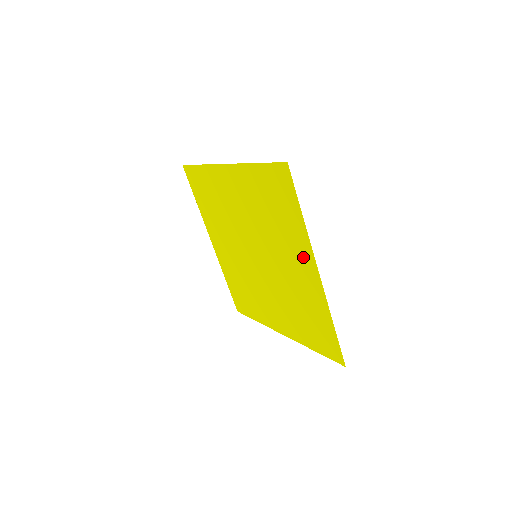
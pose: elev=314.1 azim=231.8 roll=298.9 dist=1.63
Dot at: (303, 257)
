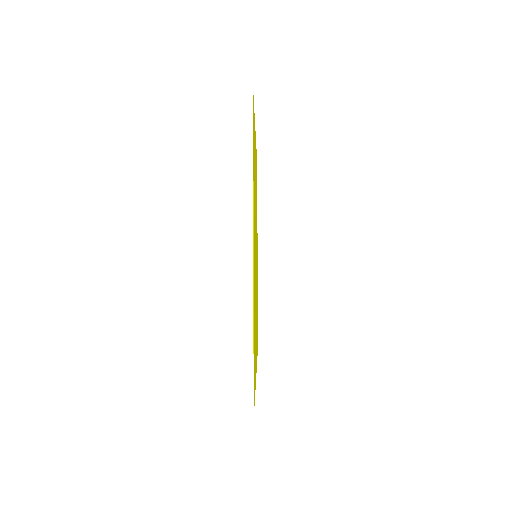
Dot at: occluded
